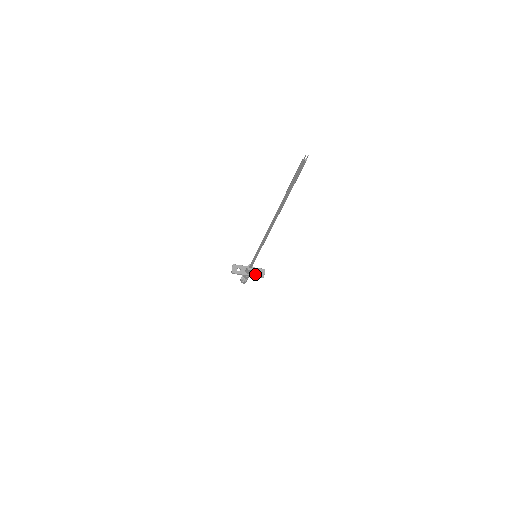
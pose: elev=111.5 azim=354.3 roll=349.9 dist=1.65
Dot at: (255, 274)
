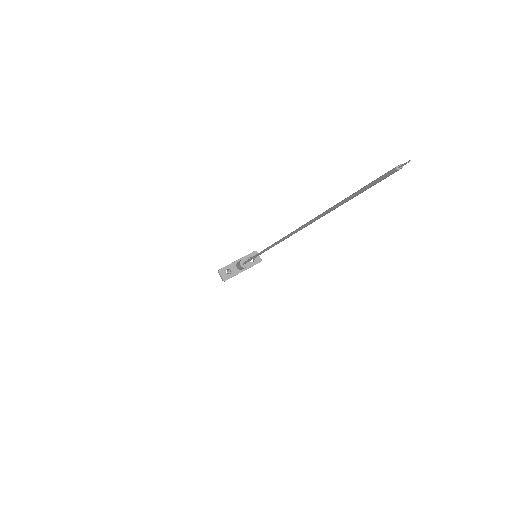
Dot at: (250, 264)
